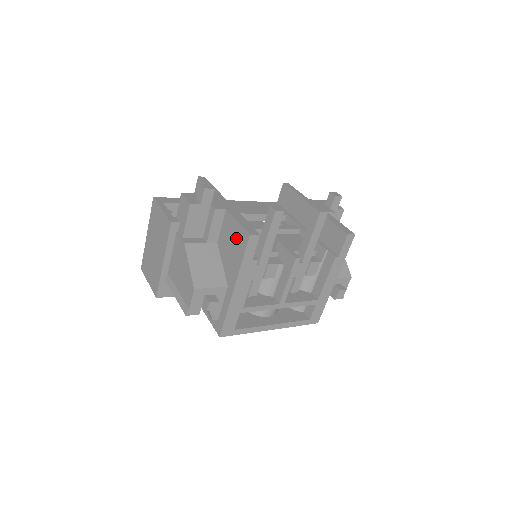
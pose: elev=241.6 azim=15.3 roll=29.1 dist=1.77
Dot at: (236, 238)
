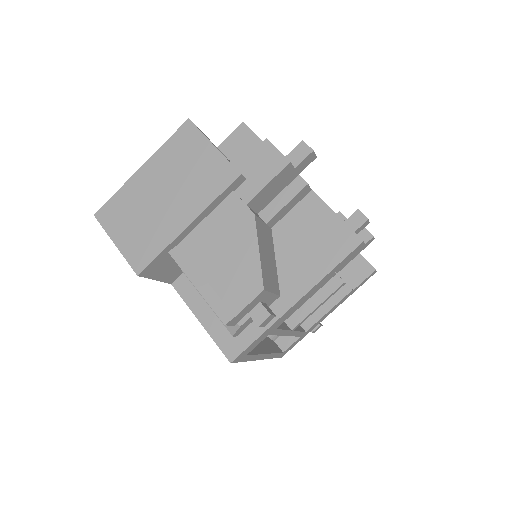
Dot at: (326, 236)
